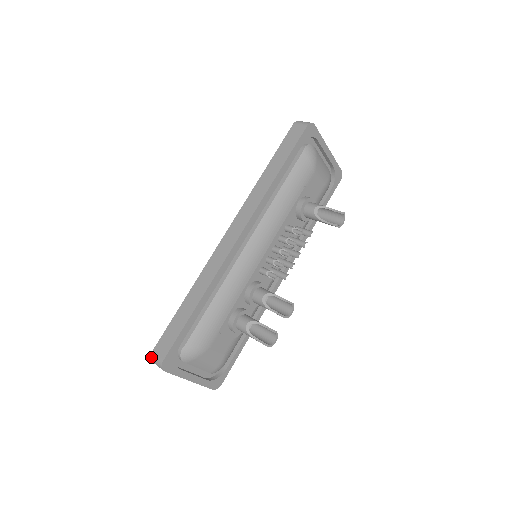
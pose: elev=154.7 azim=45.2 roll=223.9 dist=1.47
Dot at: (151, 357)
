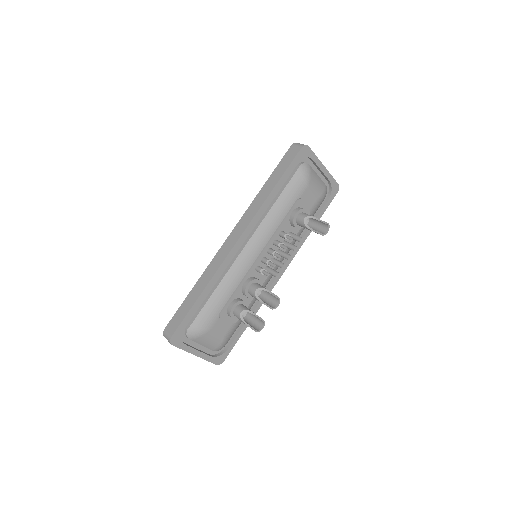
Dot at: (163, 333)
